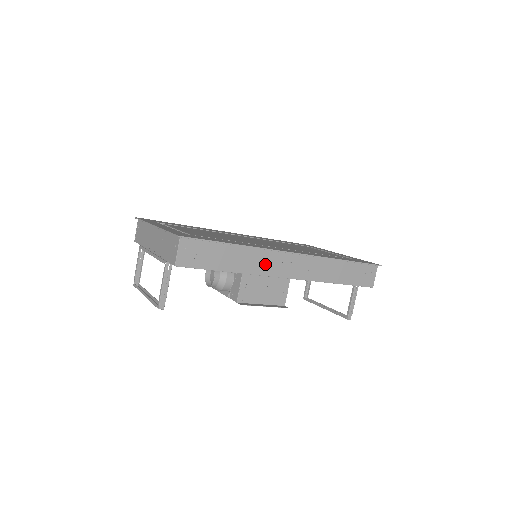
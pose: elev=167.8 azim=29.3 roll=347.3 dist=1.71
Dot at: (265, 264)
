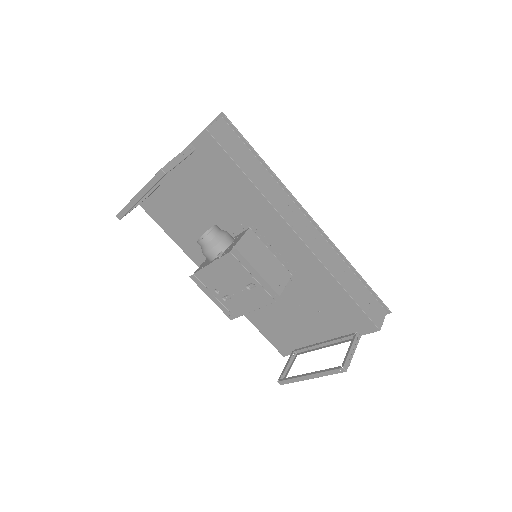
Dot at: (283, 205)
